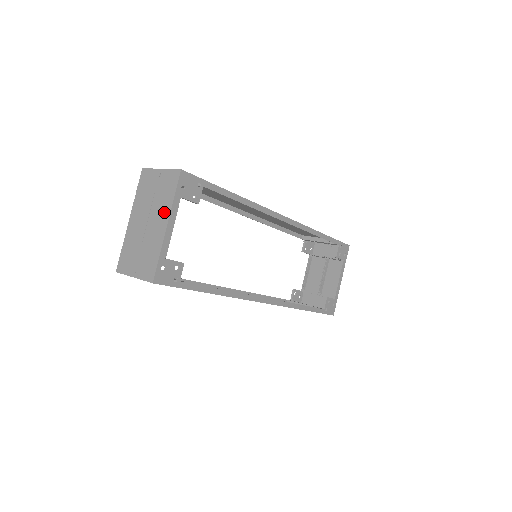
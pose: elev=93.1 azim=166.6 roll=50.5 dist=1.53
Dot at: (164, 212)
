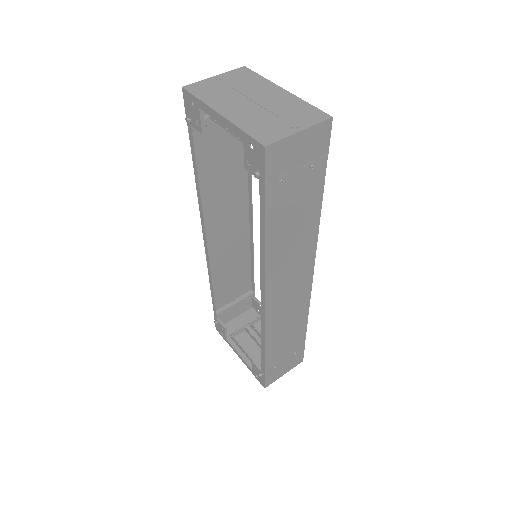
Dot at: (266, 86)
